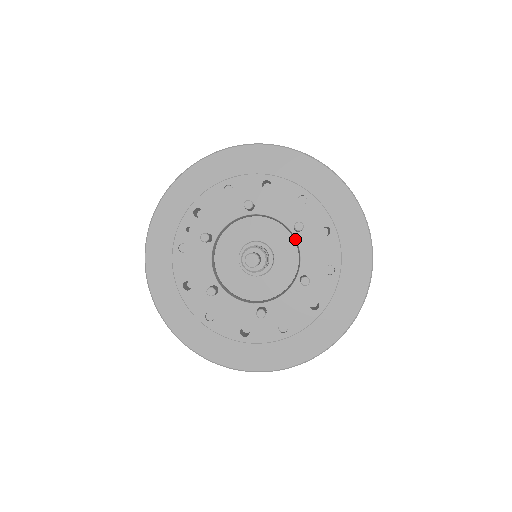
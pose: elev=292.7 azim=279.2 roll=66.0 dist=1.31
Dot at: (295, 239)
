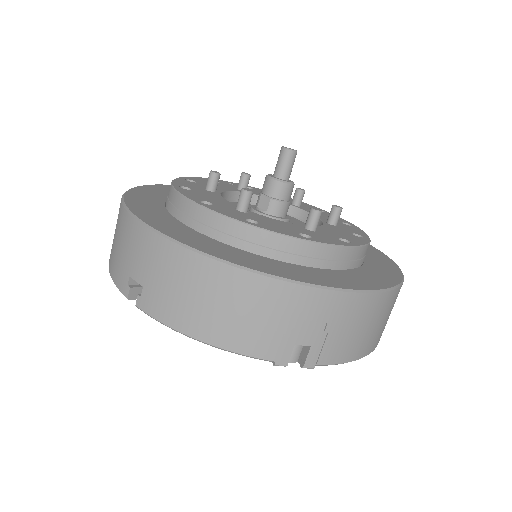
Dot at: occluded
